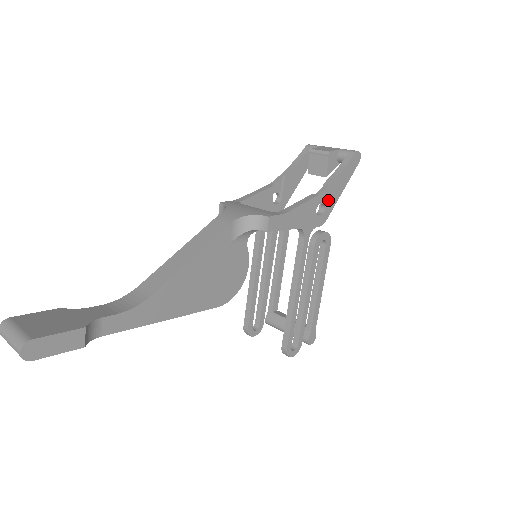
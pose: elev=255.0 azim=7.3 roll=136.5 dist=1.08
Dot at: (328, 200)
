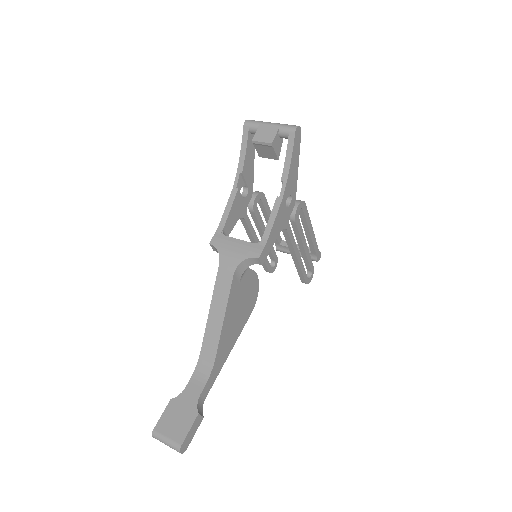
Dot at: (291, 188)
